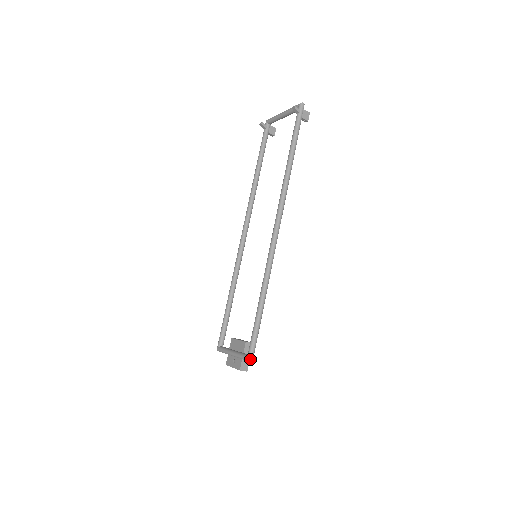
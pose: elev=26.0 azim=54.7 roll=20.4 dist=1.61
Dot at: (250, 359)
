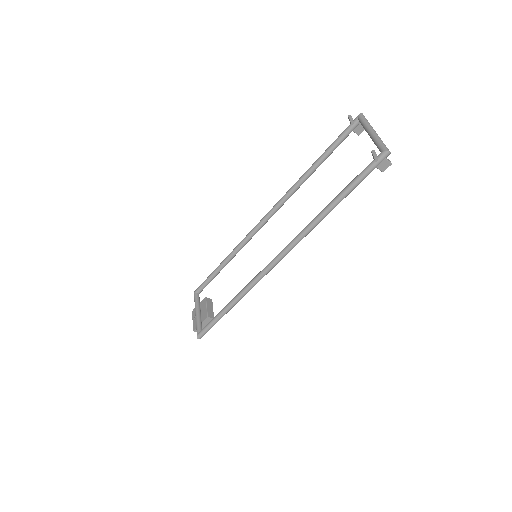
Dot at: (198, 337)
